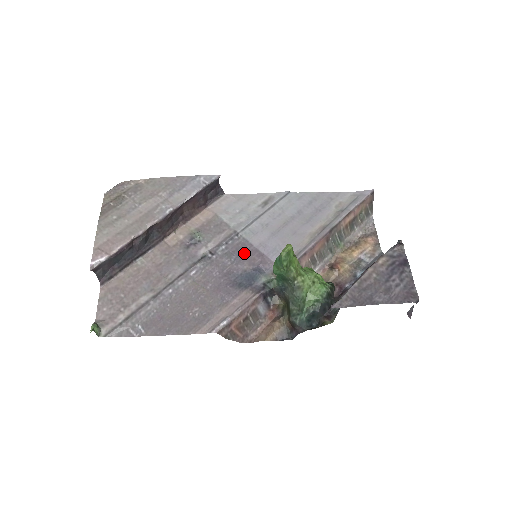
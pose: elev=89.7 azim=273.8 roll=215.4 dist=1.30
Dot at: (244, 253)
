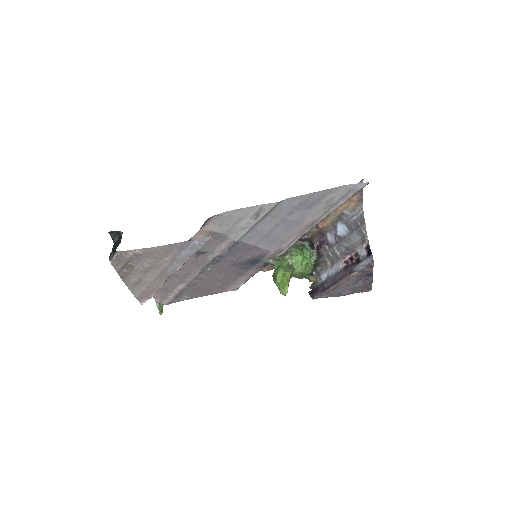
Dot at: (245, 251)
